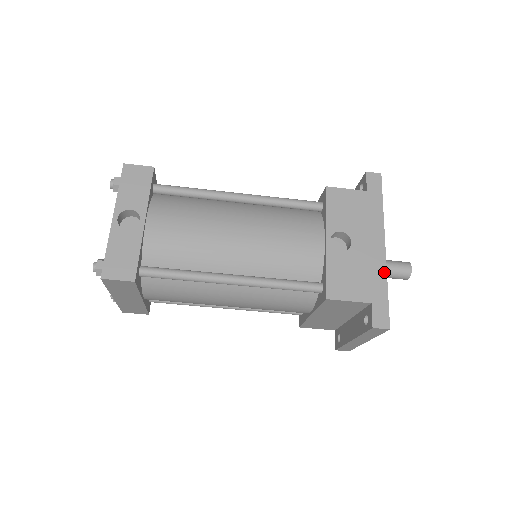
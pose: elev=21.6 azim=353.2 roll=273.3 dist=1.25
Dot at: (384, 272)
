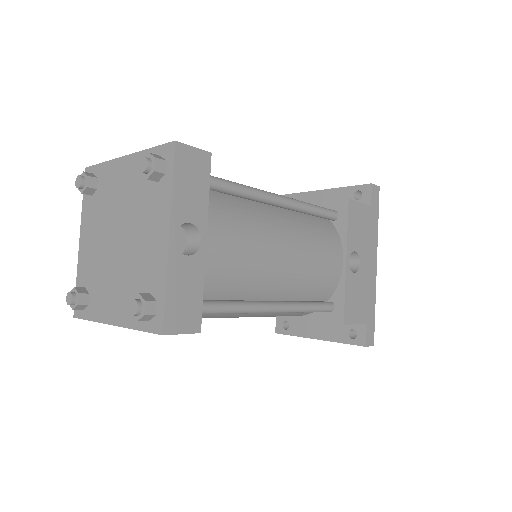
Dot at: (375, 292)
